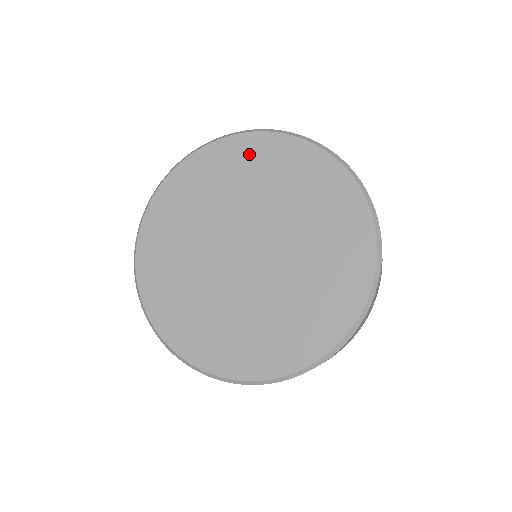
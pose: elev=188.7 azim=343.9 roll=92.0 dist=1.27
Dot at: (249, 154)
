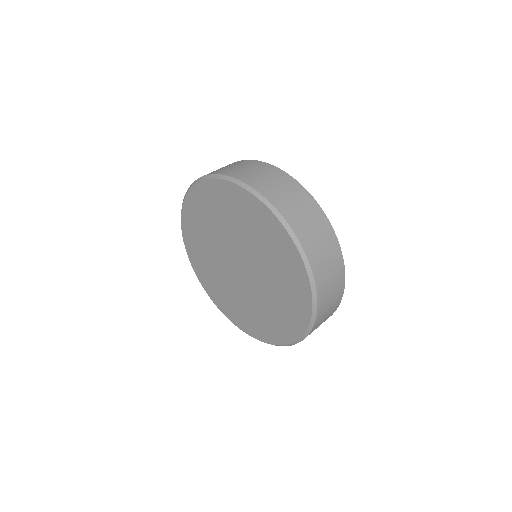
Dot at: (266, 226)
